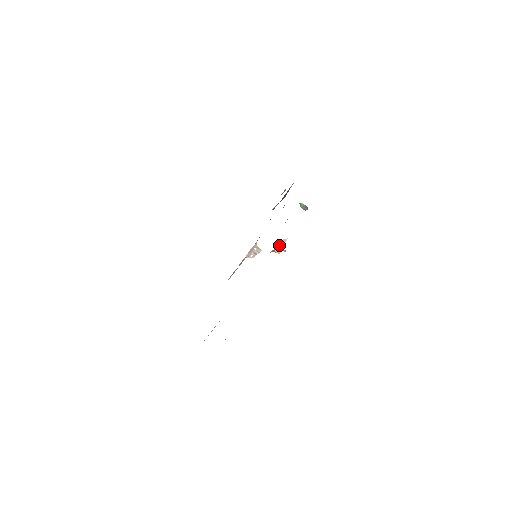
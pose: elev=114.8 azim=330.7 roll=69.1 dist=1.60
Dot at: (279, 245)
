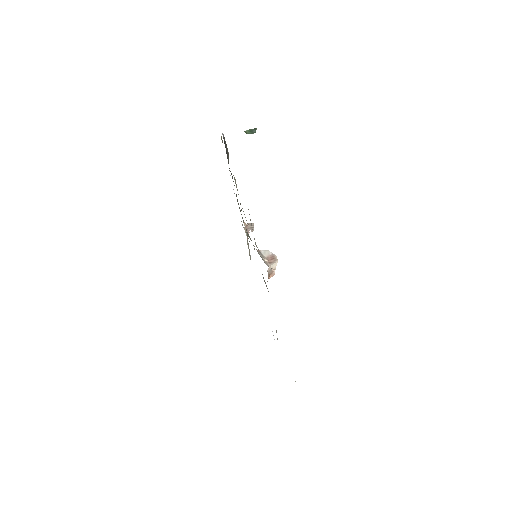
Dot at: (268, 274)
